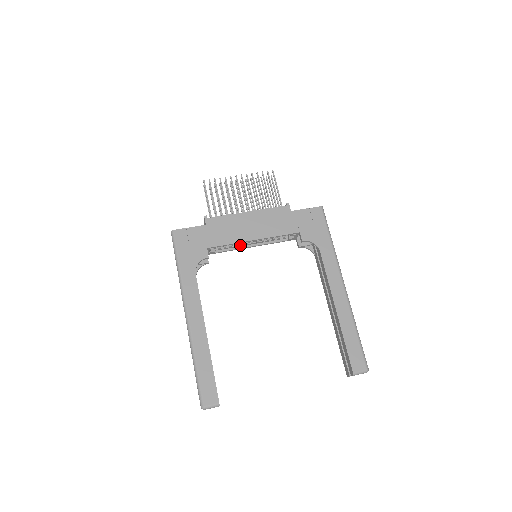
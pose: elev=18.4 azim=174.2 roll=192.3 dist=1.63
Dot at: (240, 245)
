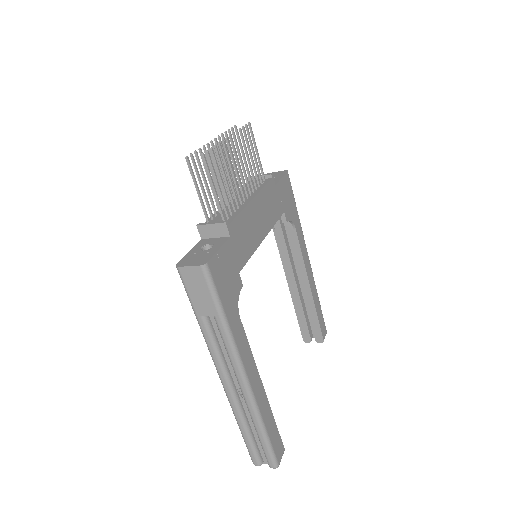
Dot at: occluded
